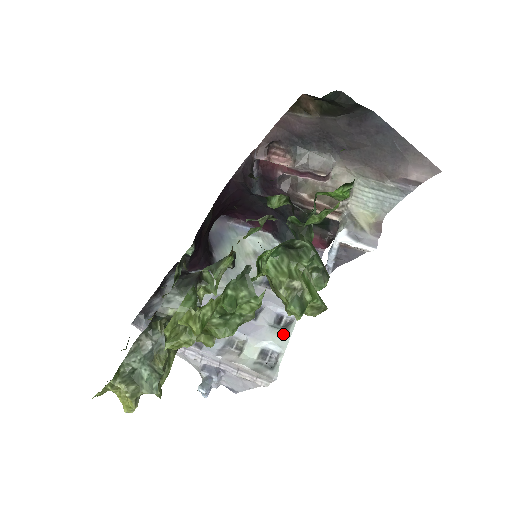
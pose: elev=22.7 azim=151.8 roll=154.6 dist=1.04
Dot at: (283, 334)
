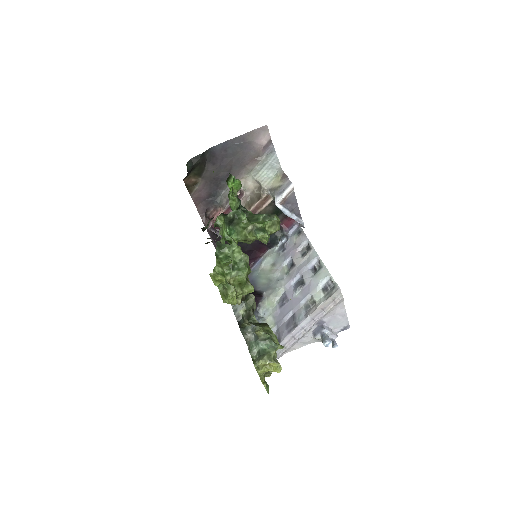
Dot at: (322, 271)
